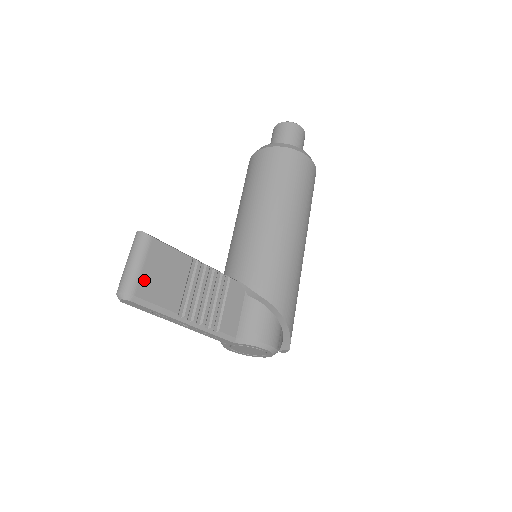
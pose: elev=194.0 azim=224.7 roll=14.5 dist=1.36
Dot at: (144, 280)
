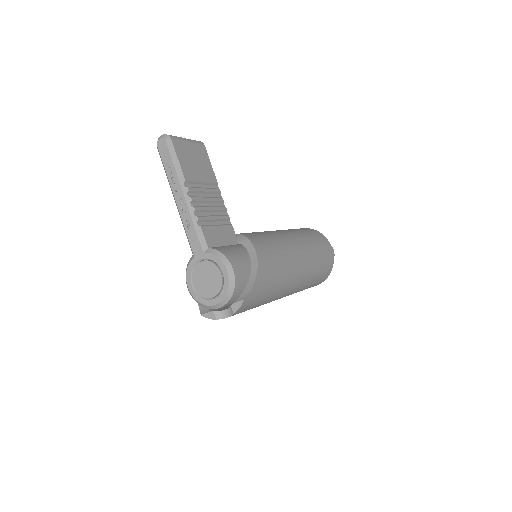
Dot at: (183, 145)
